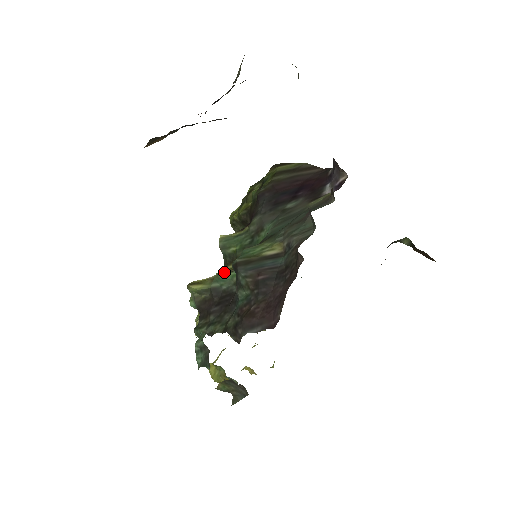
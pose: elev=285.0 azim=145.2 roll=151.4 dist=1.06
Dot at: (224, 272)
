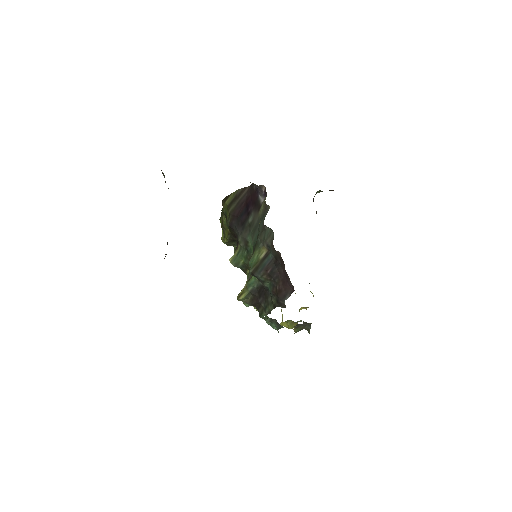
Dot at: (249, 279)
